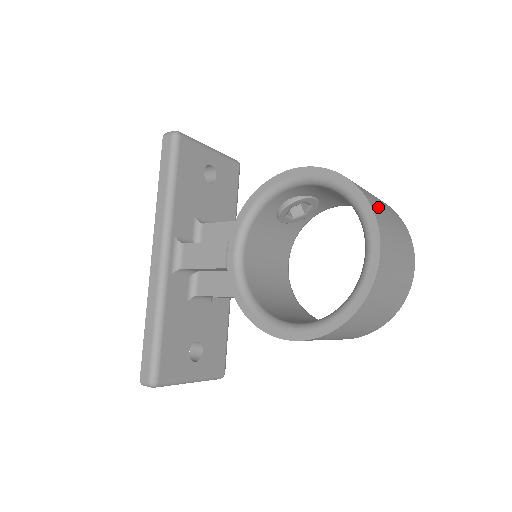
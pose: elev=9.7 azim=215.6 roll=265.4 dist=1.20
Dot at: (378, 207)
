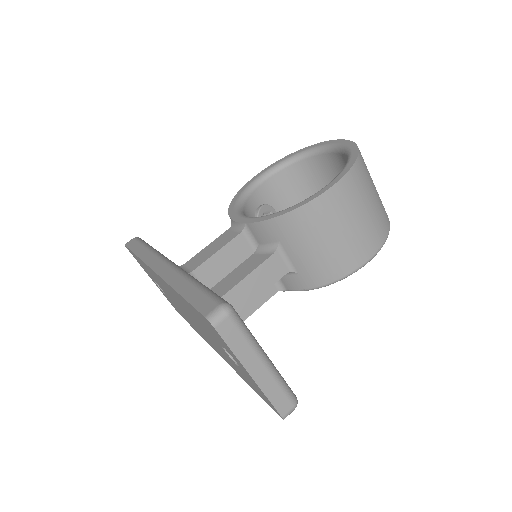
Dot at: occluded
